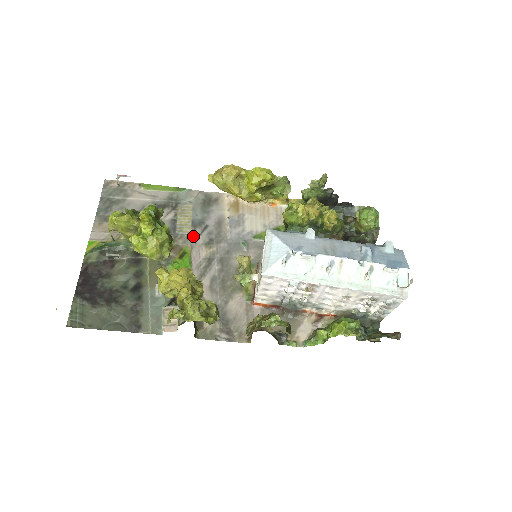
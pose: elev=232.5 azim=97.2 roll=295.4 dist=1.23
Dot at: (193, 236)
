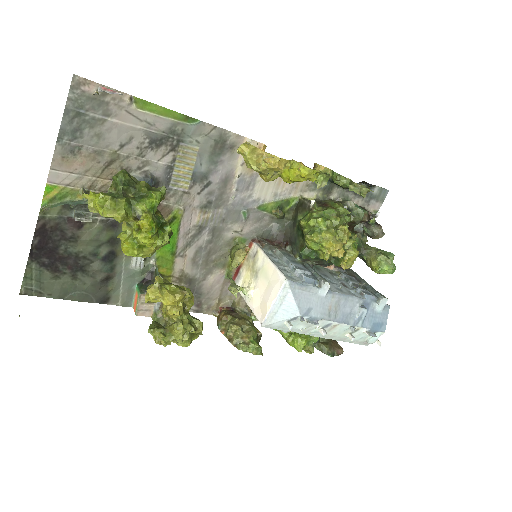
Dot at: (189, 195)
